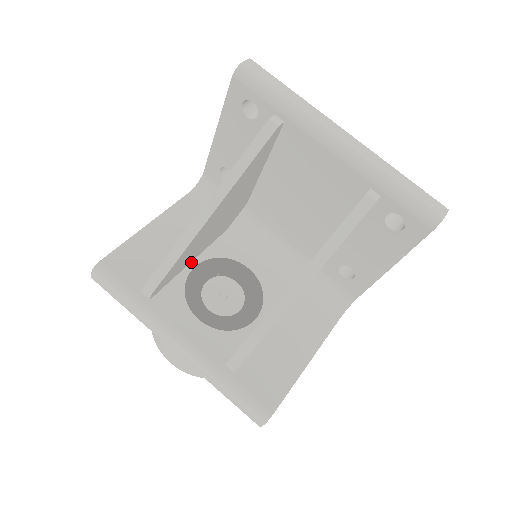
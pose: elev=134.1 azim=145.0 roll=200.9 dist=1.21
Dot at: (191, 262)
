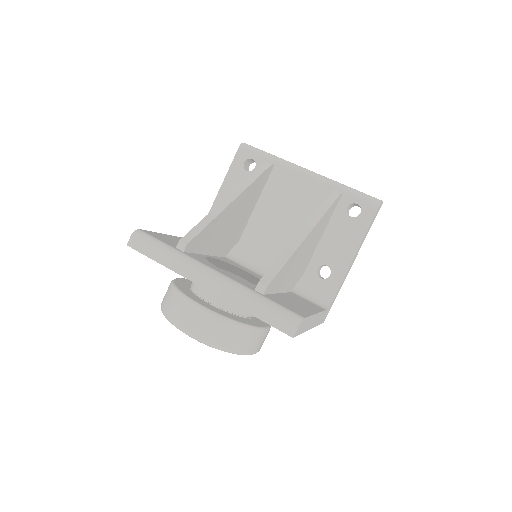
Dot at: (206, 255)
